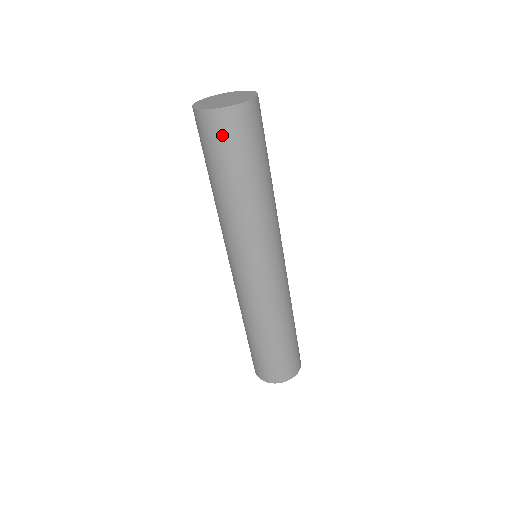
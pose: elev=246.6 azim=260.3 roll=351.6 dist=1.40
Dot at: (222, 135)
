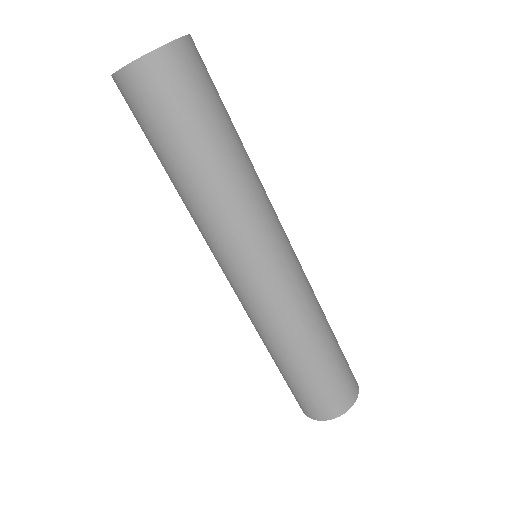
Dot at: (136, 105)
